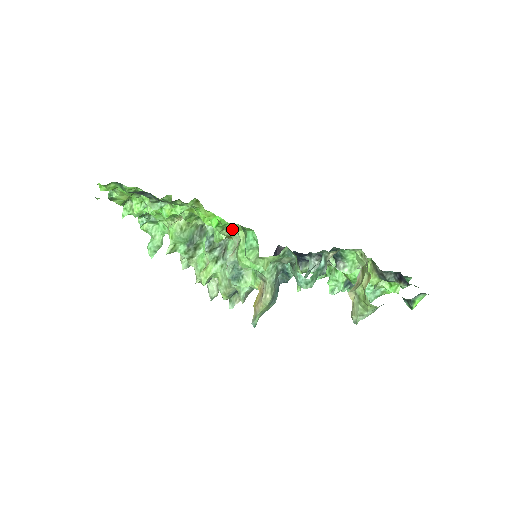
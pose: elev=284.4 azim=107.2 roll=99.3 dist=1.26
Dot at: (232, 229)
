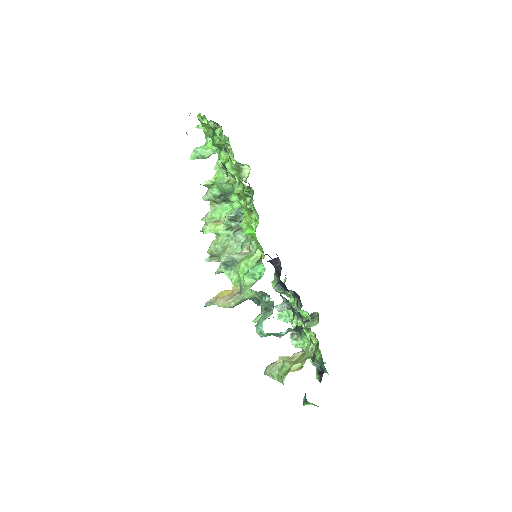
Dot at: (256, 243)
